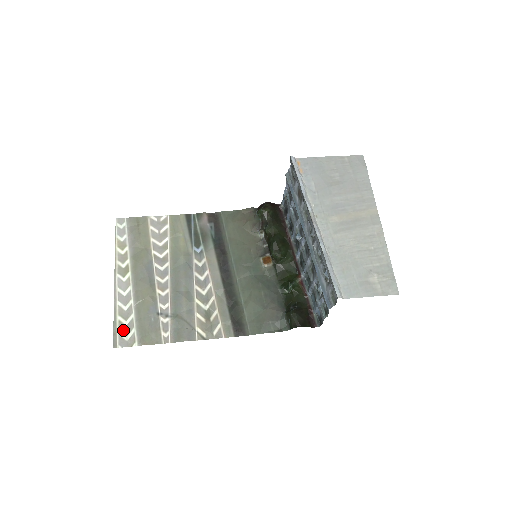
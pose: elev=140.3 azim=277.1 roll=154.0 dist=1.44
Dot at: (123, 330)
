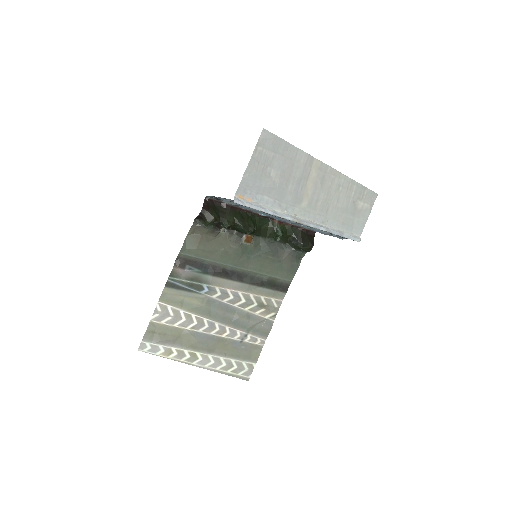
Dot at: (239, 371)
